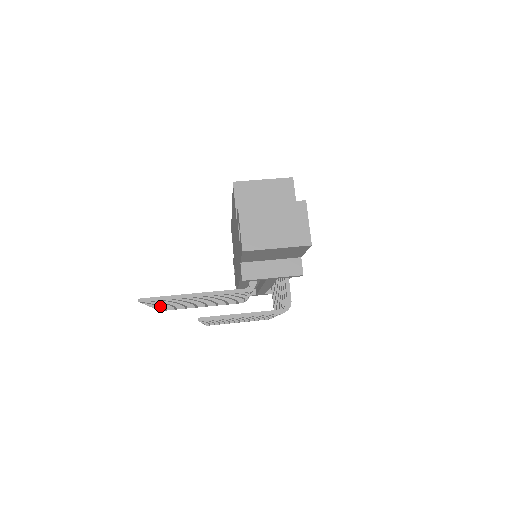
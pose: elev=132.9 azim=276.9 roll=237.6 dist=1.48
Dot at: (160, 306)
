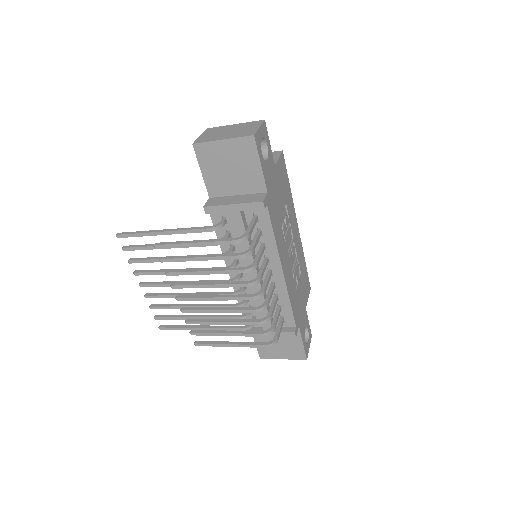
Dot at: (147, 285)
